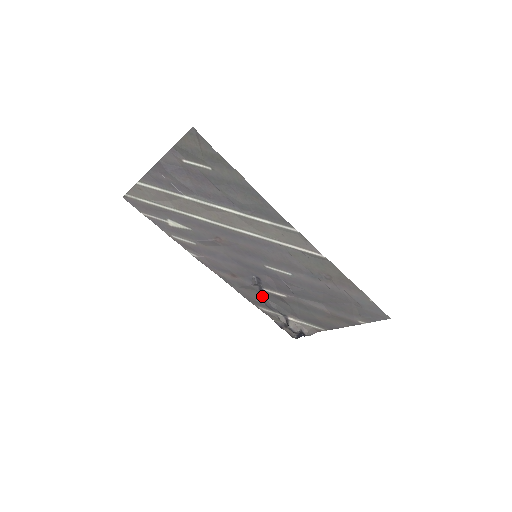
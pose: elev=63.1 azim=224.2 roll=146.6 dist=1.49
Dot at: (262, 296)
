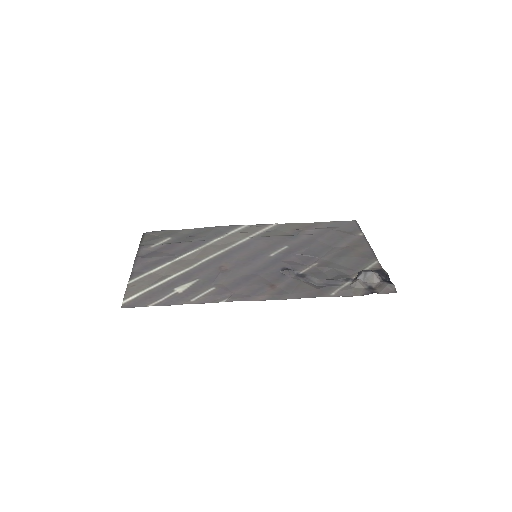
Dot at: (313, 283)
